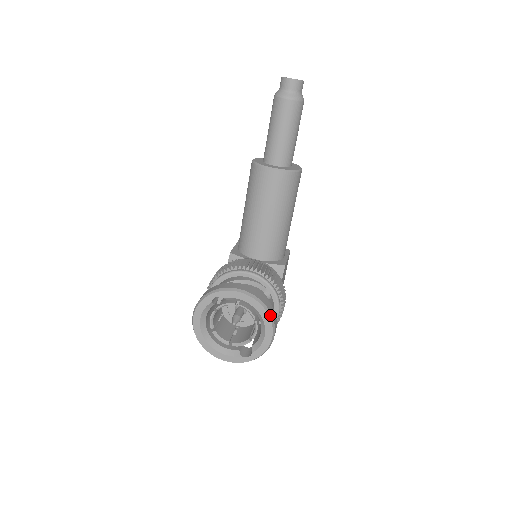
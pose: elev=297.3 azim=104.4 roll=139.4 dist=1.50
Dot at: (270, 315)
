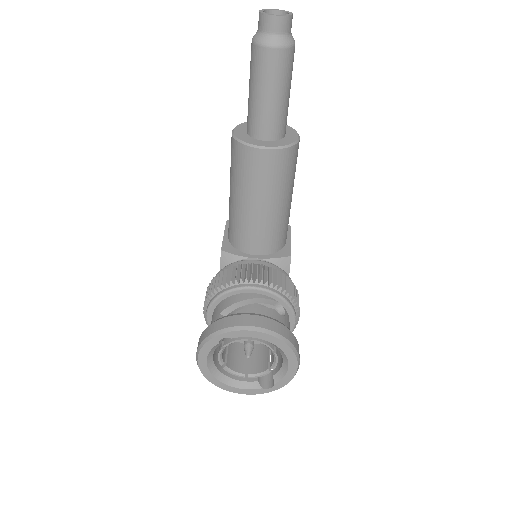
Dot at: (293, 348)
